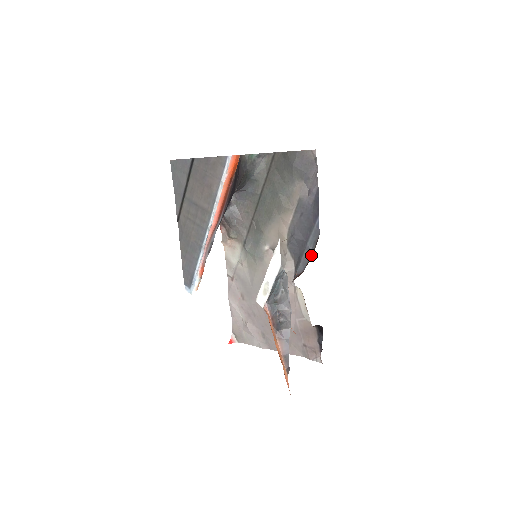
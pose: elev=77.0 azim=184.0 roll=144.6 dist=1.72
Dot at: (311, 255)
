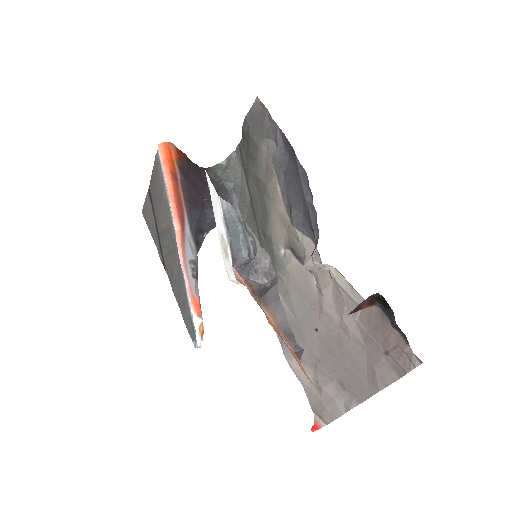
Dot at: occluded
